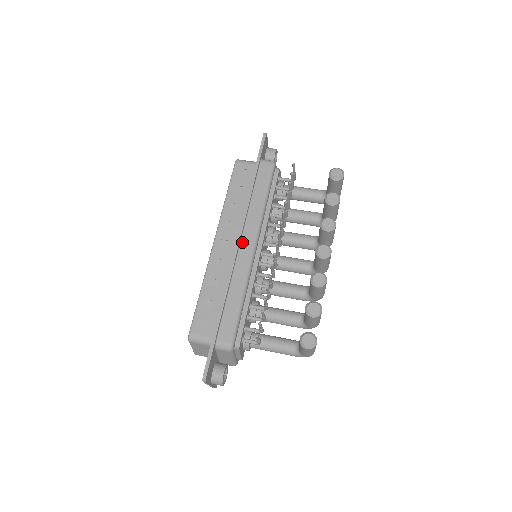
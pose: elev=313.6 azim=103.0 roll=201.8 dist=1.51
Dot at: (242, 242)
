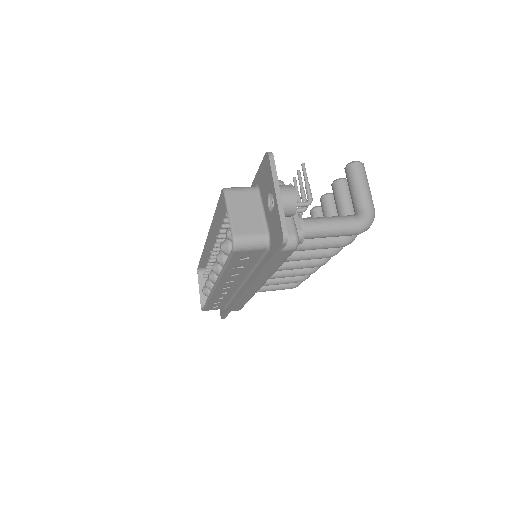
Dot at: occluded
